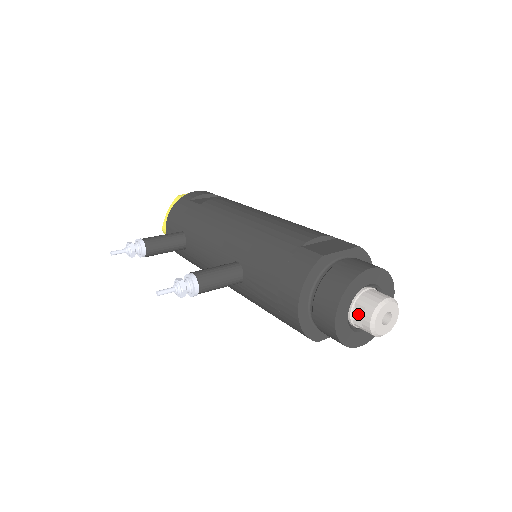
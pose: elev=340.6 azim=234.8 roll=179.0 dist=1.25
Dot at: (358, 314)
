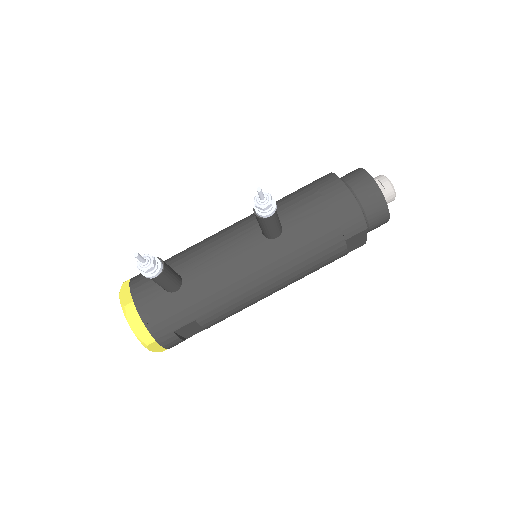
Dot at: occluded
